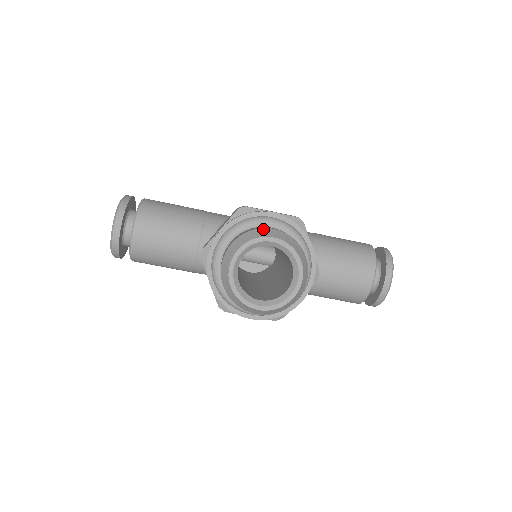
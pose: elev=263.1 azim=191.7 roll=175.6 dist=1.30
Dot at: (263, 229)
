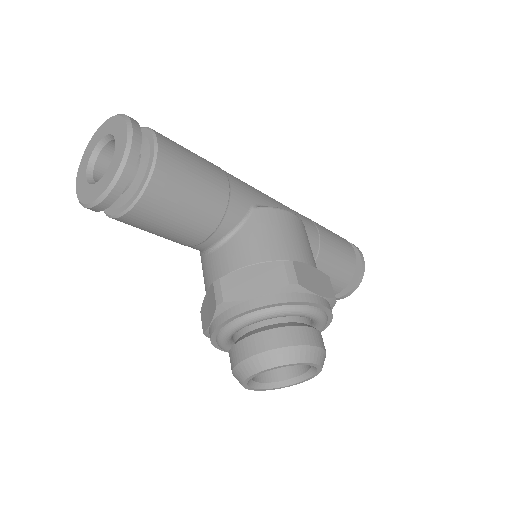
Dot at: (309, 348)
